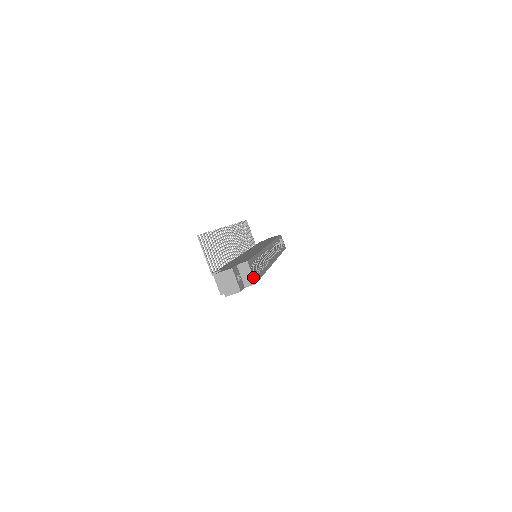
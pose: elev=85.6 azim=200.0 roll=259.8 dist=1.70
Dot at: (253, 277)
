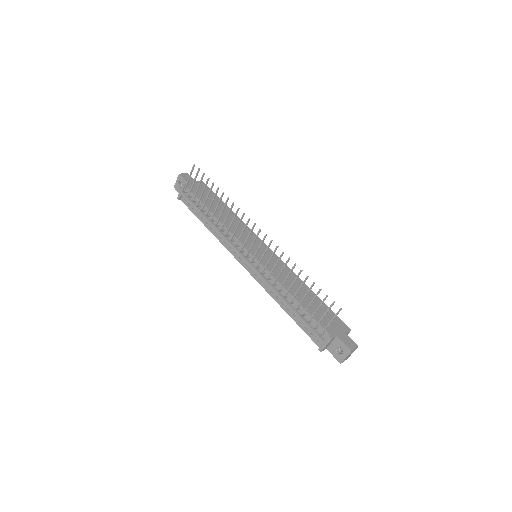
Dot at: occluded
